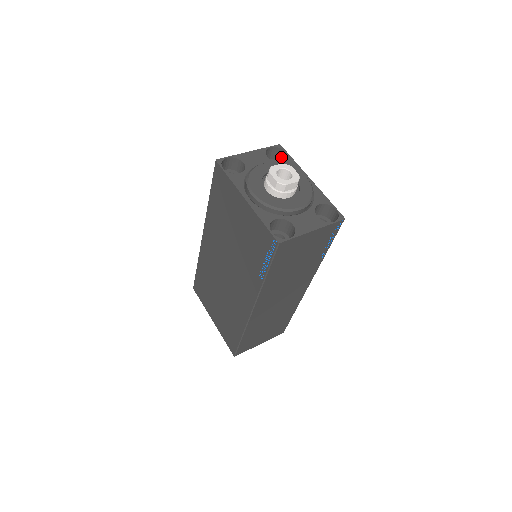
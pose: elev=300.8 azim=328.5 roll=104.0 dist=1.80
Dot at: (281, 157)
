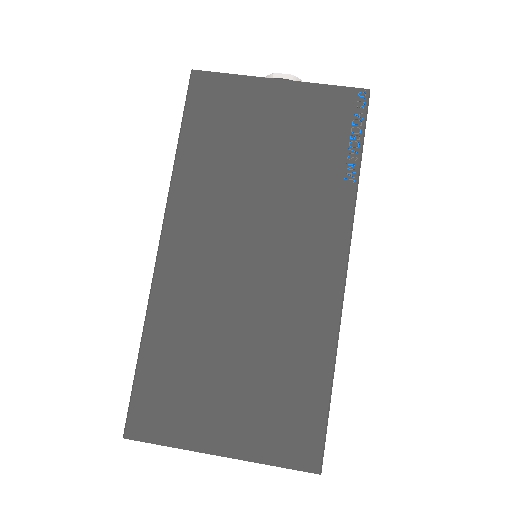
Dot at: occluded
